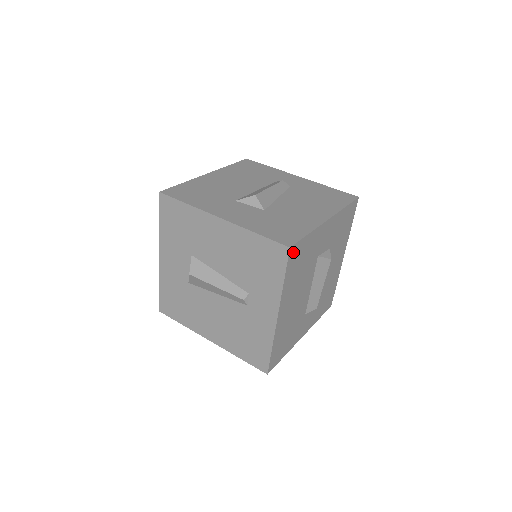
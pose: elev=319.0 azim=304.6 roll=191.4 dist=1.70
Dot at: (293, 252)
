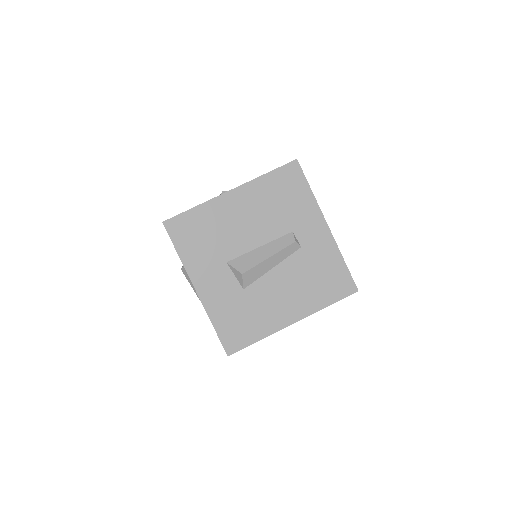
Dot at: occluded
